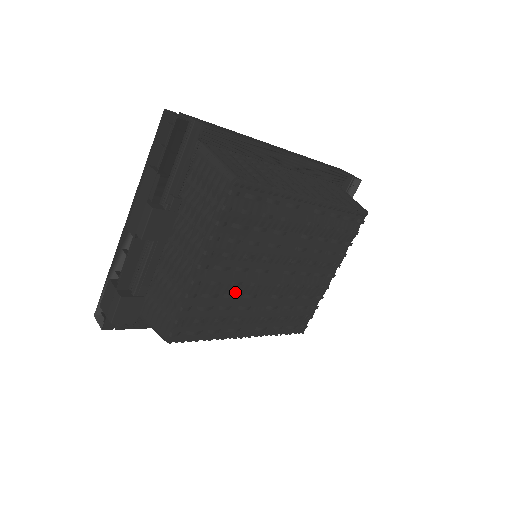
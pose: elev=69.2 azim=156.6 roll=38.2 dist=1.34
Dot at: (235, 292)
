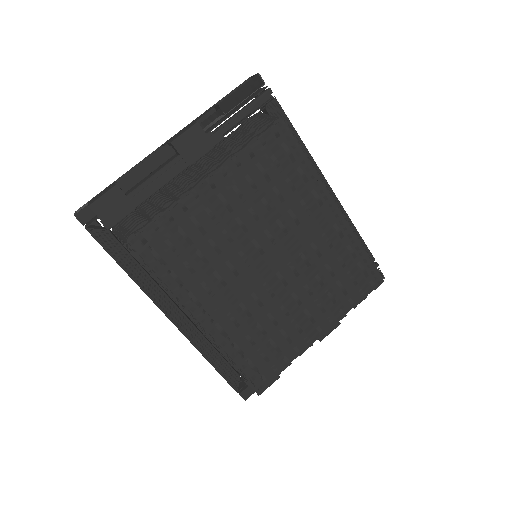
Dot at: (221, 247)
